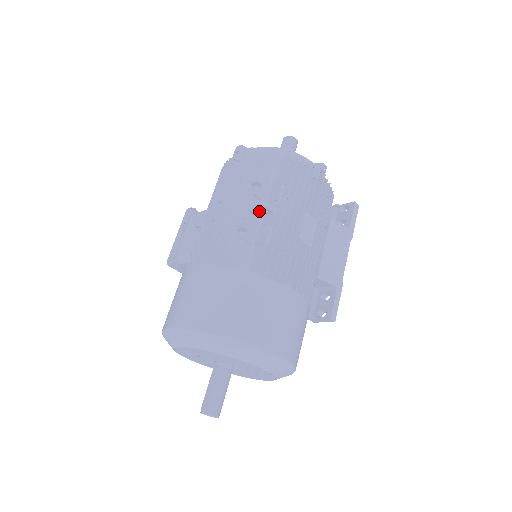
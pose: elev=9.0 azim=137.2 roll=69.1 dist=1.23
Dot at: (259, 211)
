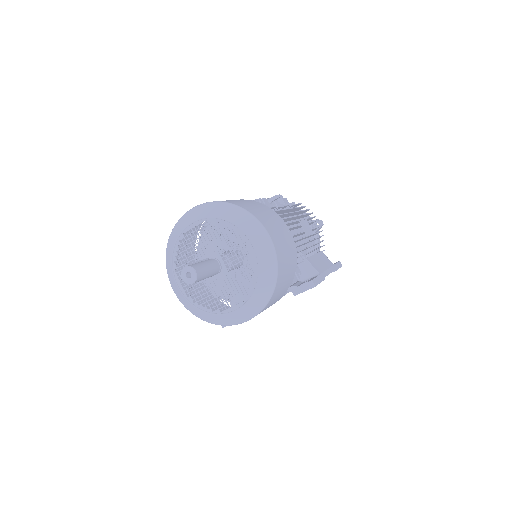
Dot at: (276, 198)
